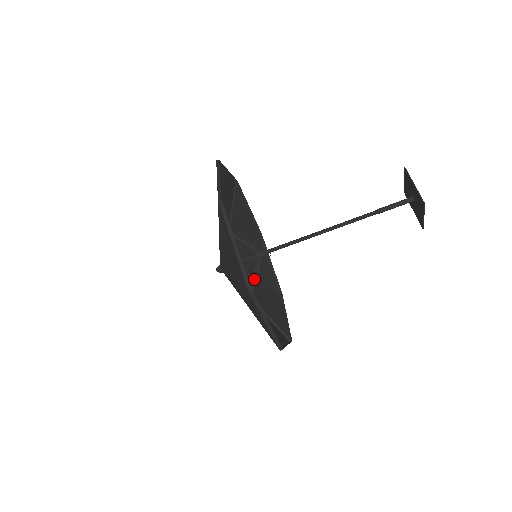
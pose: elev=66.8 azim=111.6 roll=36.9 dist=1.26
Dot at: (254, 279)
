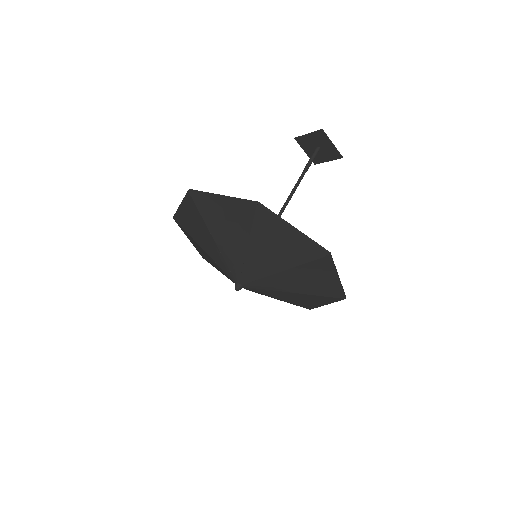
Dot at: occluded
